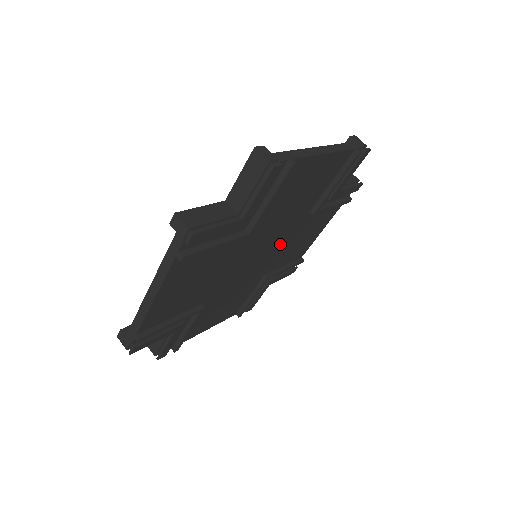
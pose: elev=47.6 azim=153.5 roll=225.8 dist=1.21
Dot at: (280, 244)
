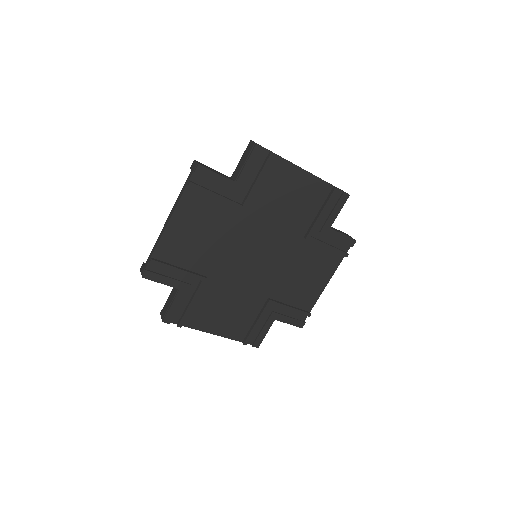
Dot at: (279, 261)
